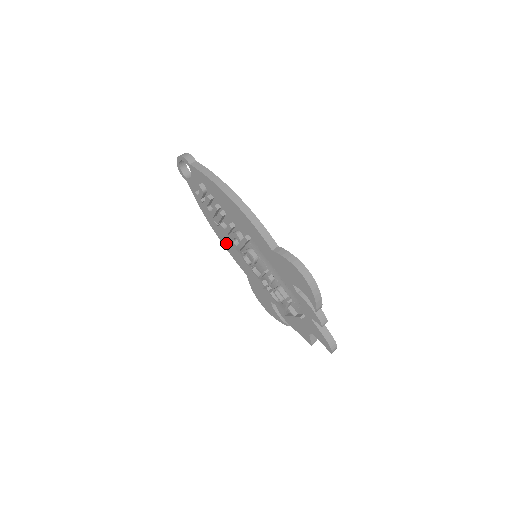
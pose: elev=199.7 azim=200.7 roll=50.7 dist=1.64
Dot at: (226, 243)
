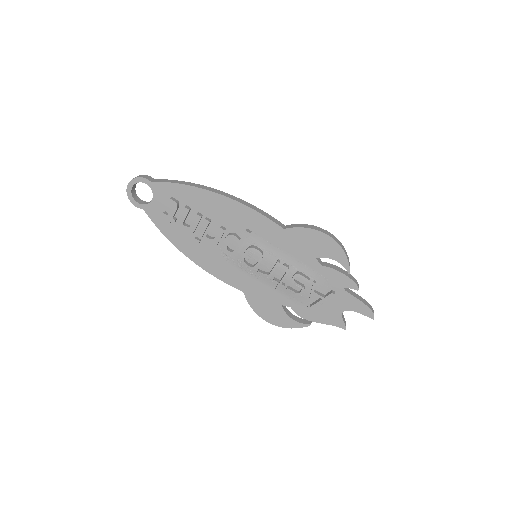
Dot at: (209, 264)
